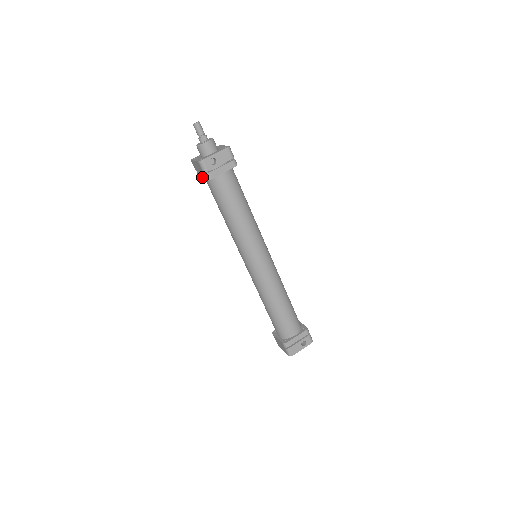
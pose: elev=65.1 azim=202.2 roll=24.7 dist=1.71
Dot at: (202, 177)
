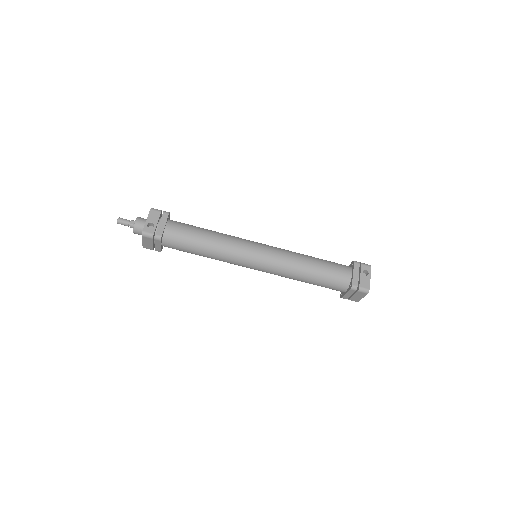
Dot at: (158, 246)
